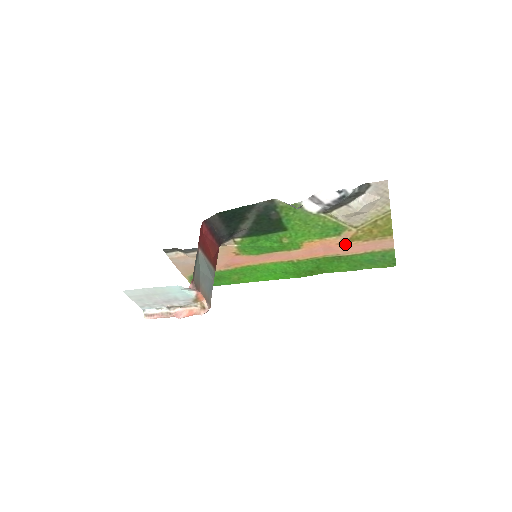
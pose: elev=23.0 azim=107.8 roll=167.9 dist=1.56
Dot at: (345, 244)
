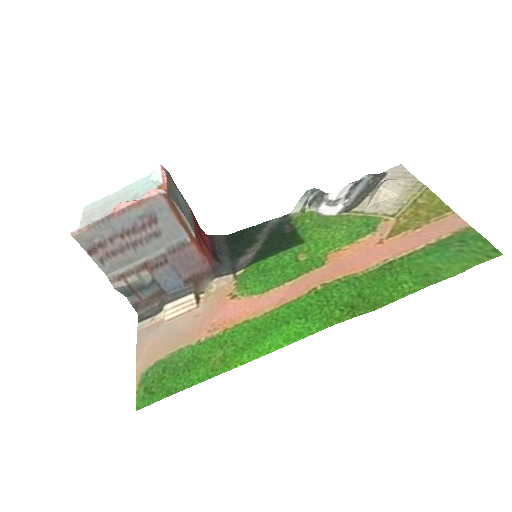
Dot at: (389, 241)
